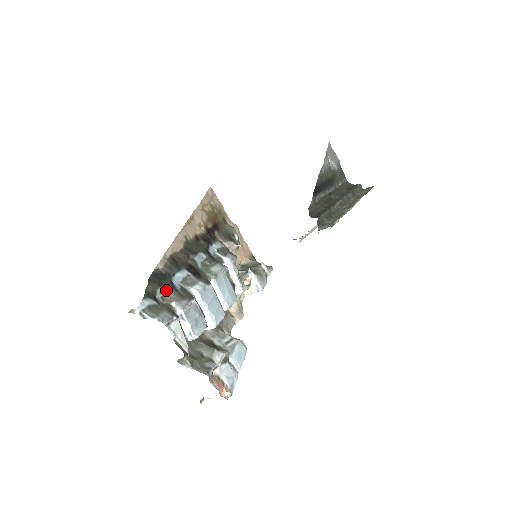
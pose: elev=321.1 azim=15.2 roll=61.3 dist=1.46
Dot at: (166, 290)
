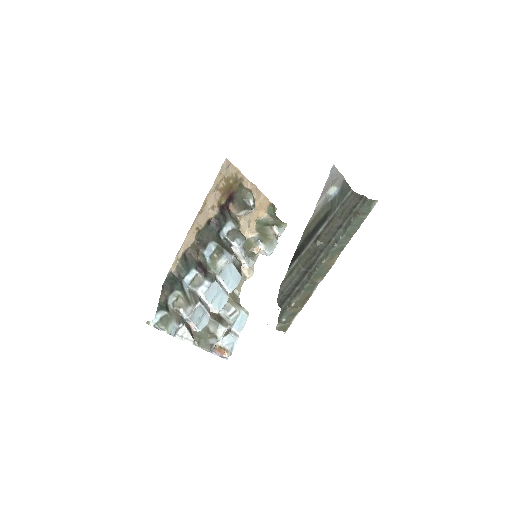
Dot at: (176, 295)
